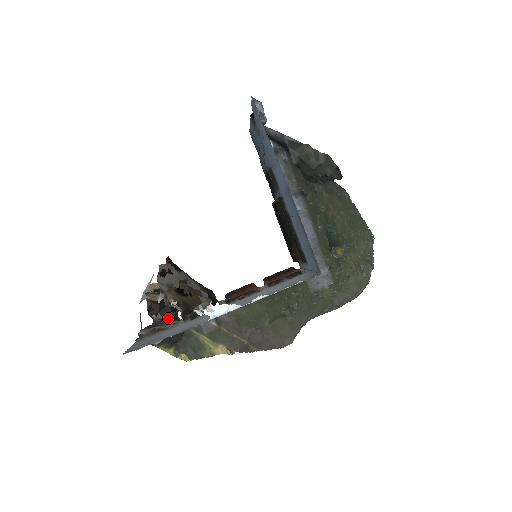
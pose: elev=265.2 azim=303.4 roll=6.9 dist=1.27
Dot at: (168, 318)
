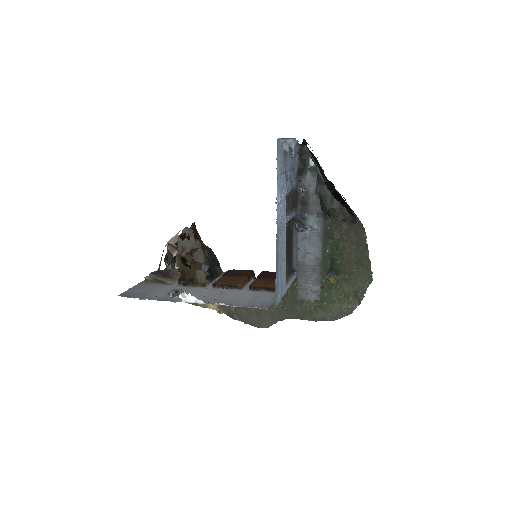
Dot at: (175, 271)
